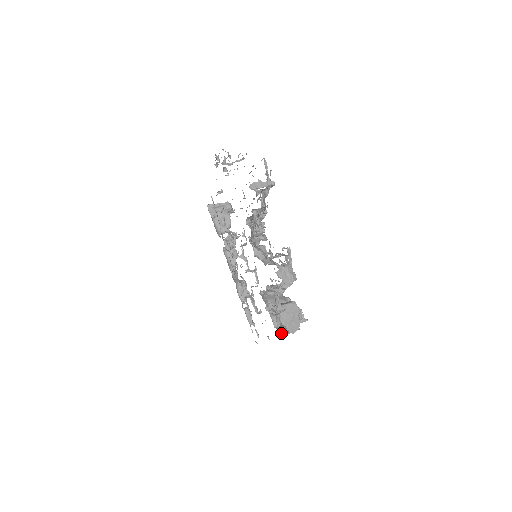
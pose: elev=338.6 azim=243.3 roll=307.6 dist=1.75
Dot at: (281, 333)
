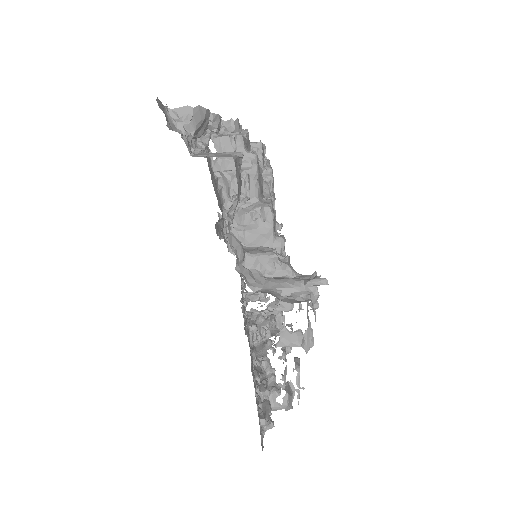
Dot at: occluded
